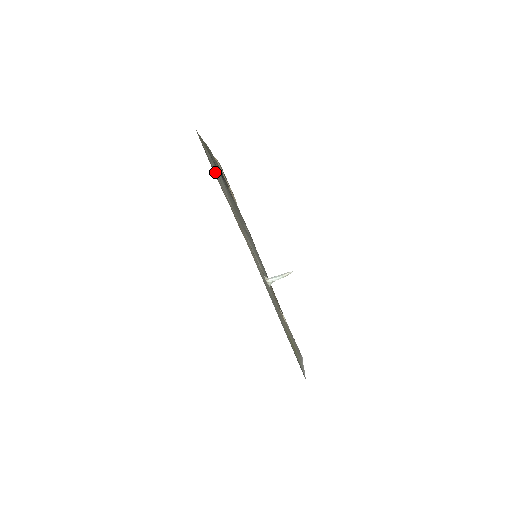
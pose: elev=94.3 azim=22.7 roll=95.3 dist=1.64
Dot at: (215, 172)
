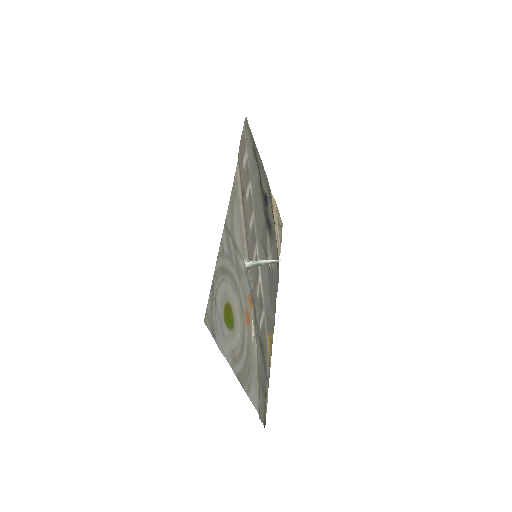
Dot at: (248, 156)
